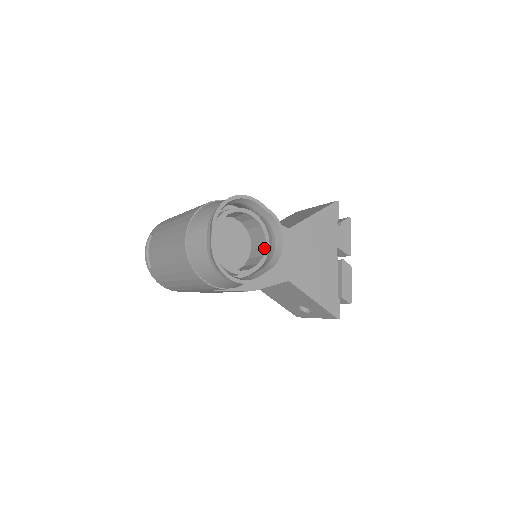
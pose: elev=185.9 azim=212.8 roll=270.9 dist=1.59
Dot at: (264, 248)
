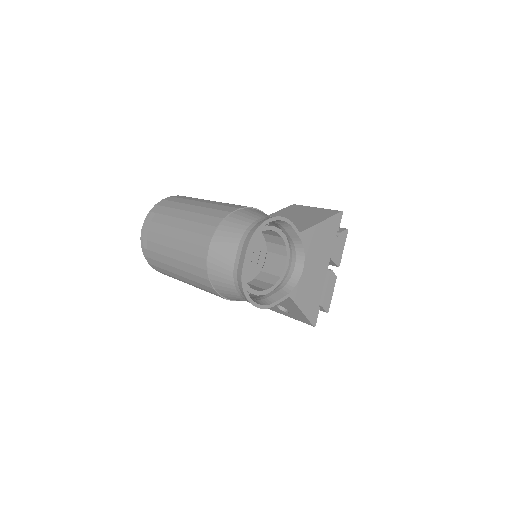
Dot at: (283, 268)
